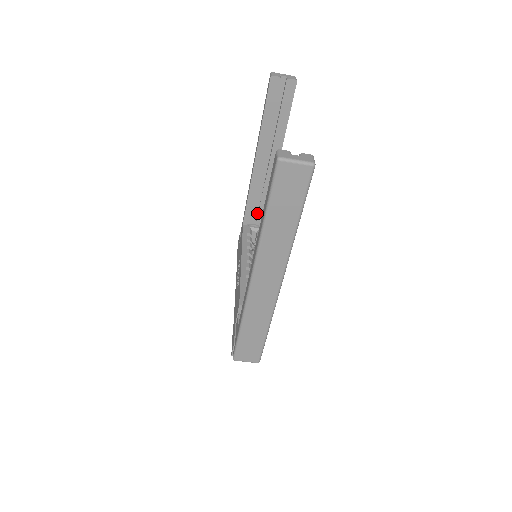
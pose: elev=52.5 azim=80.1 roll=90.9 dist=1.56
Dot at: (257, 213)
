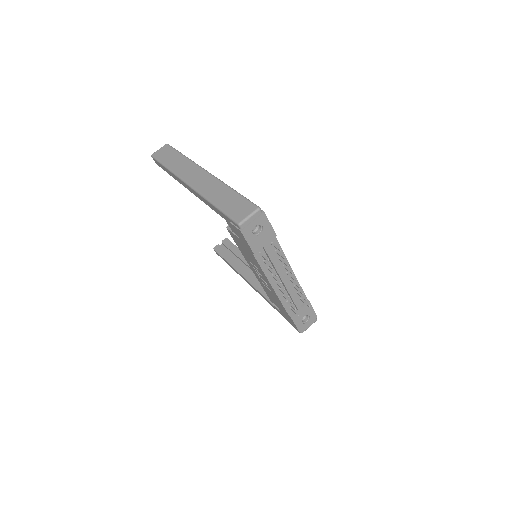
Dot at: occluded
